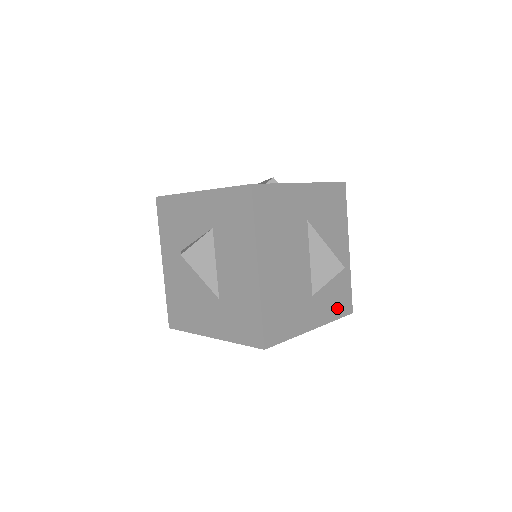
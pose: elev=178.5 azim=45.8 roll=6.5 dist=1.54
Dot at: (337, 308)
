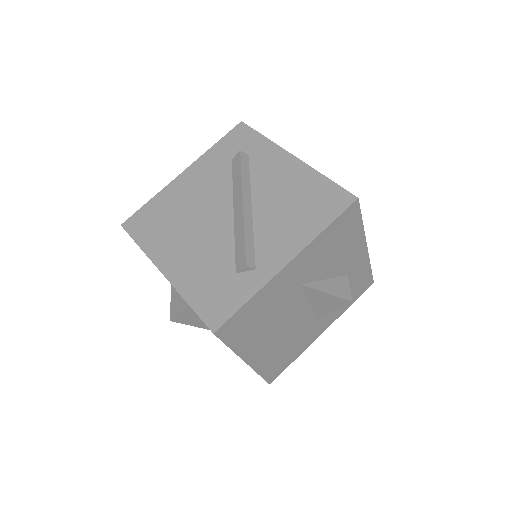
Dot at: (352, 298)
